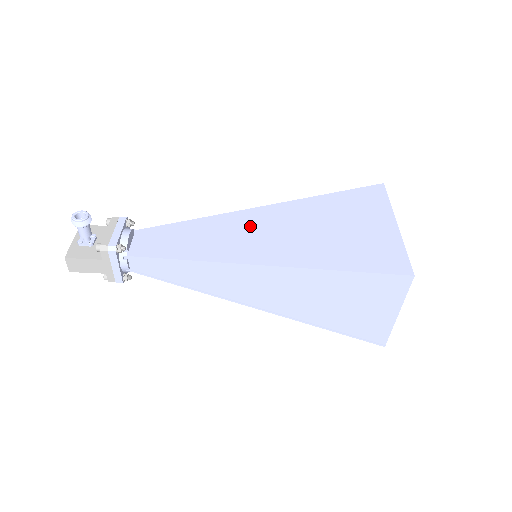
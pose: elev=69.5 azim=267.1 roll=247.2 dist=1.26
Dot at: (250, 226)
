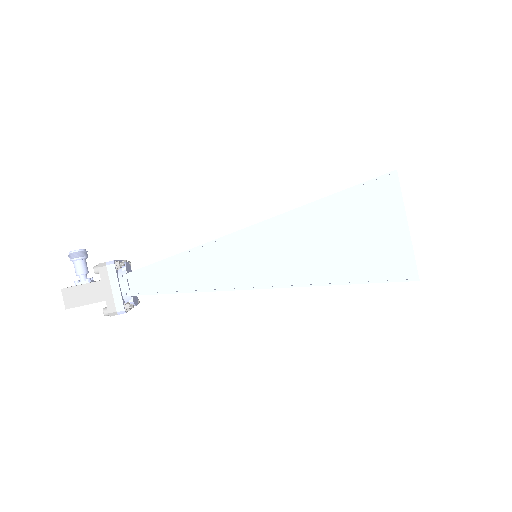
Dot at: occluded
